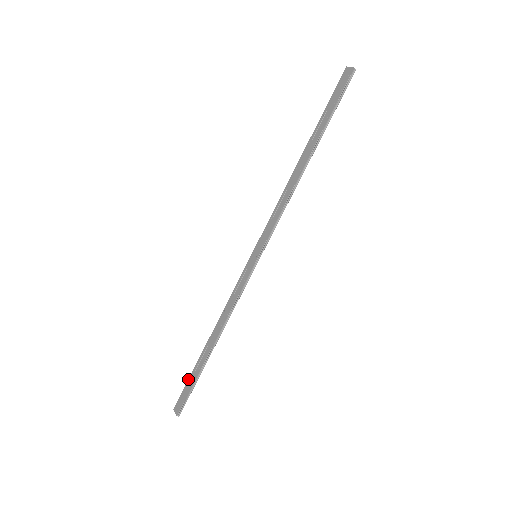
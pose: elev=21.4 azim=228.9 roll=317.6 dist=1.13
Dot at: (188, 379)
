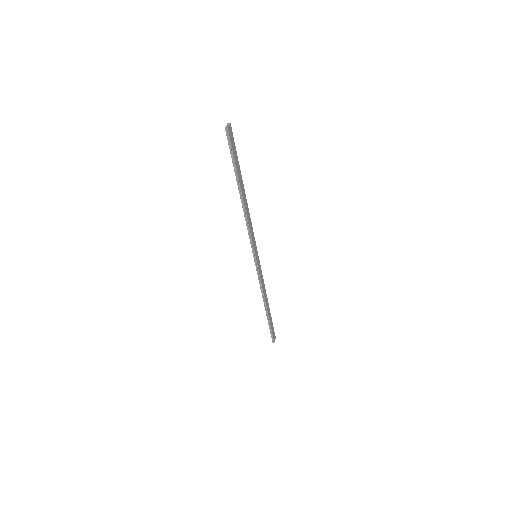
Dot at: occluded
